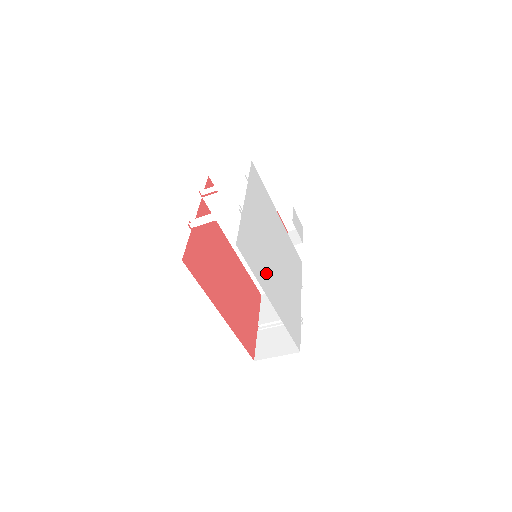
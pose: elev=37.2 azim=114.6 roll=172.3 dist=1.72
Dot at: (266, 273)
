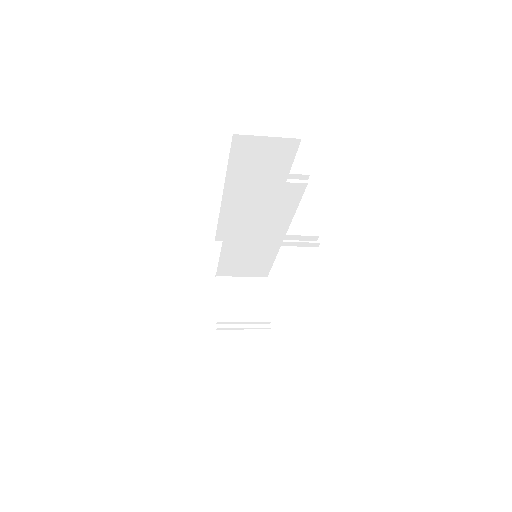
Dot at: occluded
